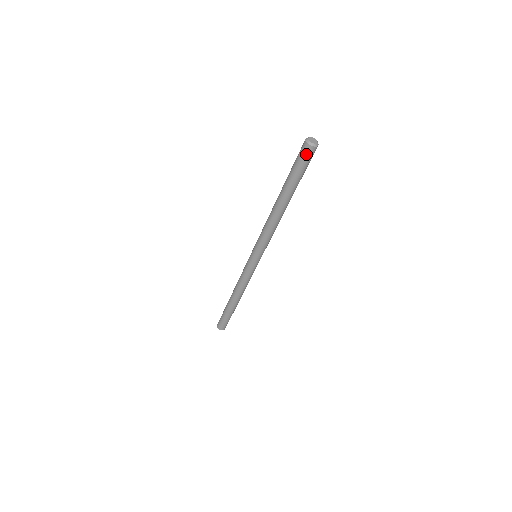
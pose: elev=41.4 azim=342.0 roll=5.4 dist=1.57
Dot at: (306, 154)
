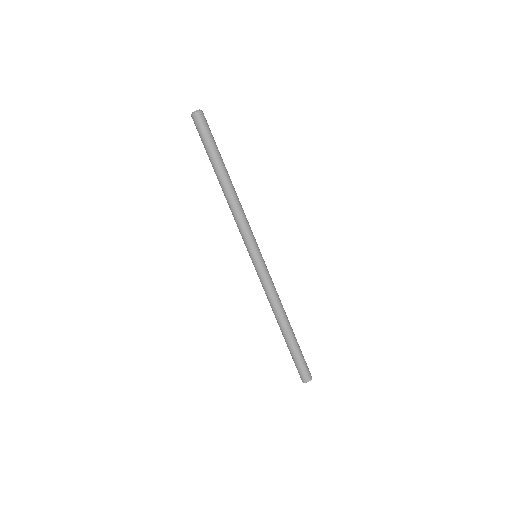
Dot at: (195, 124)
